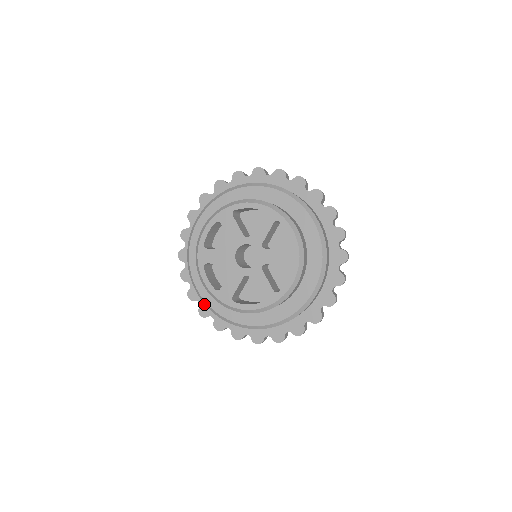
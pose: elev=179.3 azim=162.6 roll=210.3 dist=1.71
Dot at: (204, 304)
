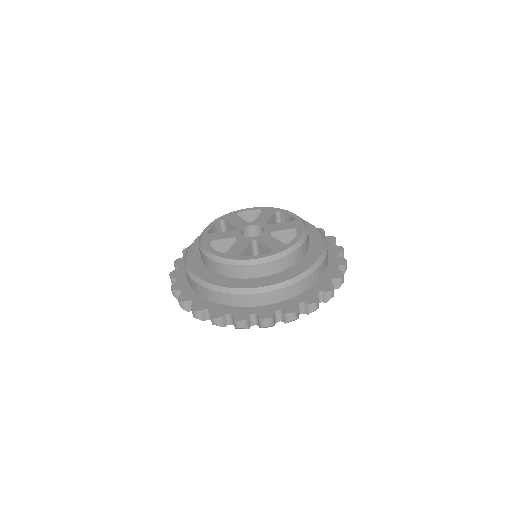
Dot at: occluded
